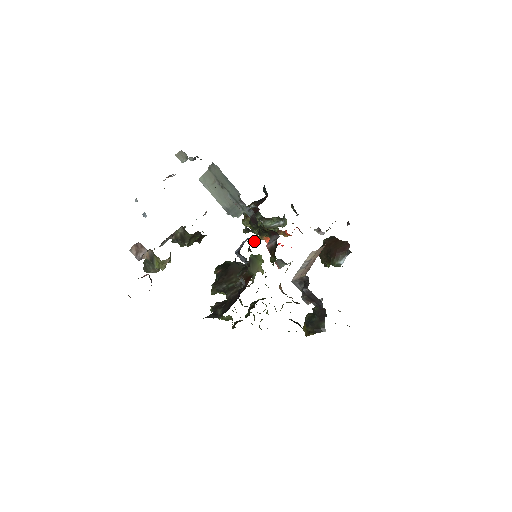
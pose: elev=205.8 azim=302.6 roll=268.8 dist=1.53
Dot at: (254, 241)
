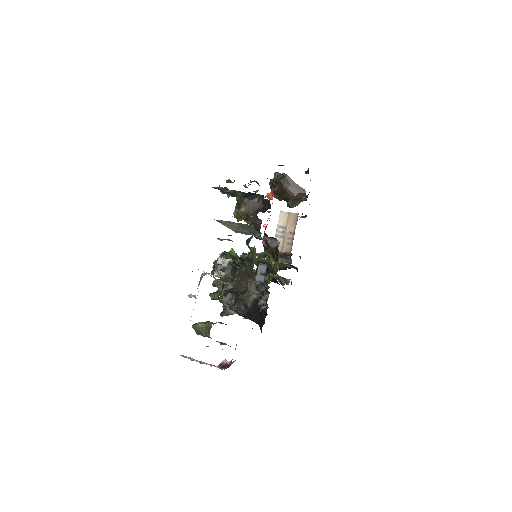
Dot at: occluded
